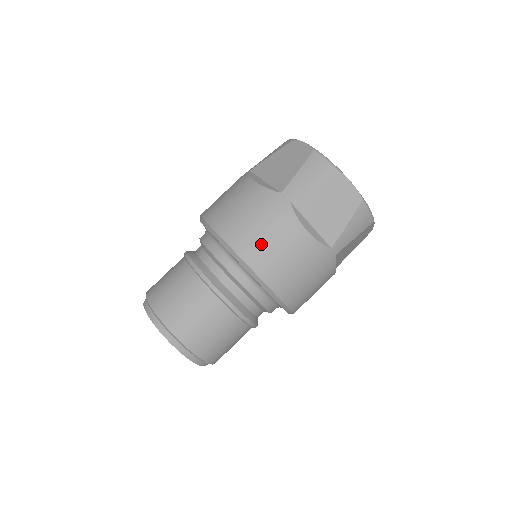
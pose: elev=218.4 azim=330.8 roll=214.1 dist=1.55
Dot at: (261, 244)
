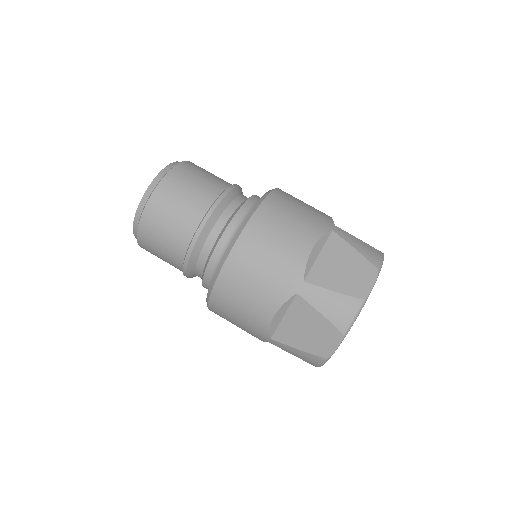
Dot at: (285, 211)
